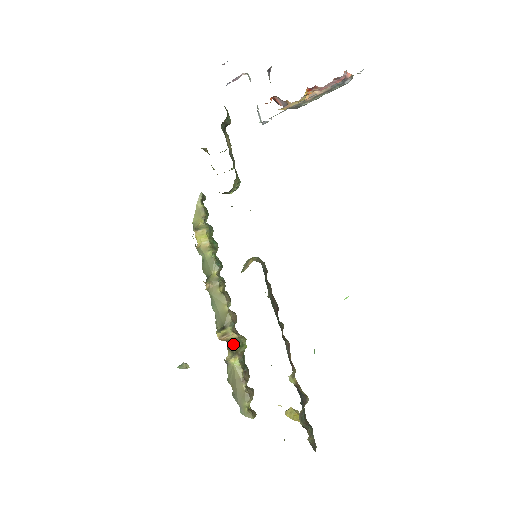
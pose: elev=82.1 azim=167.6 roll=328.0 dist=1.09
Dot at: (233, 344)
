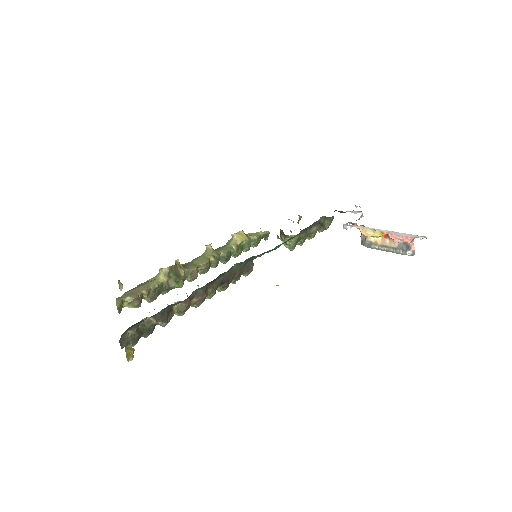
Dot at: (176, 272)
